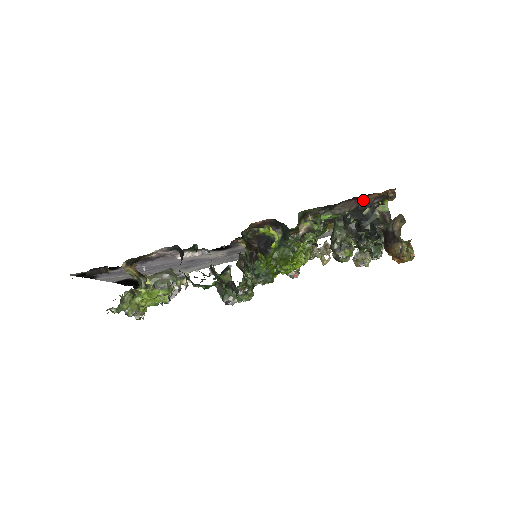
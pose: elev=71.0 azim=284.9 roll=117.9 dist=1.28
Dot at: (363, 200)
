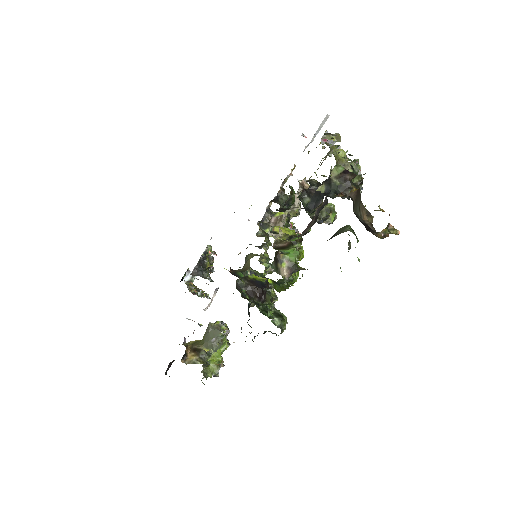
Dot at: (316, 209)
